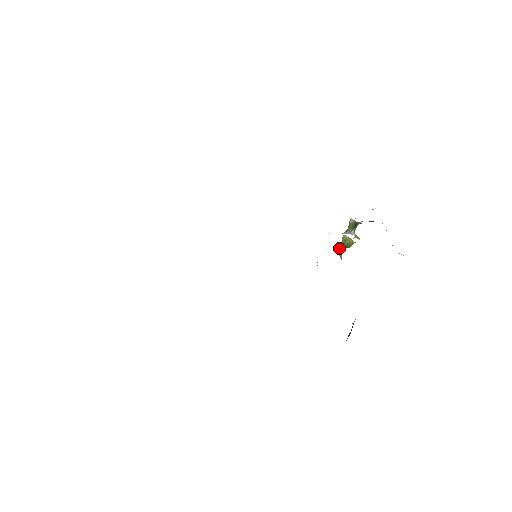
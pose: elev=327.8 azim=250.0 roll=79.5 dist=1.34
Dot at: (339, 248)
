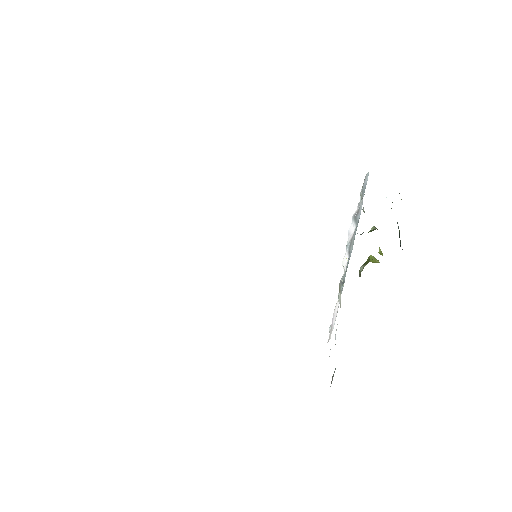
Dot at: (360, 268)
